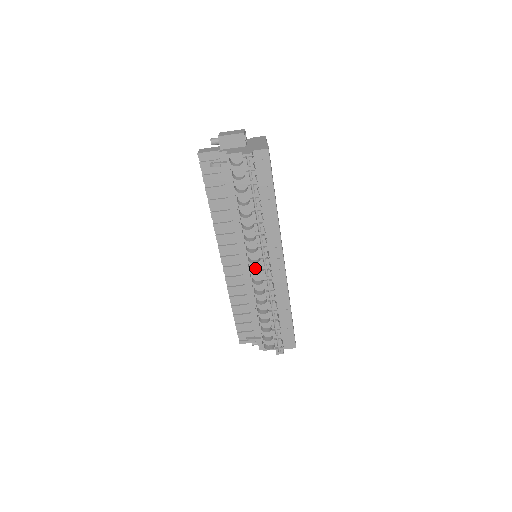
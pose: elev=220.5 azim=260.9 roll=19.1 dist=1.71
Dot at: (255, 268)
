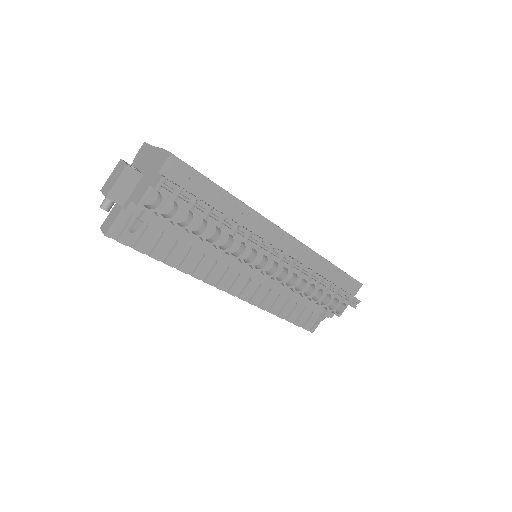
Dot at: (268, 267)
